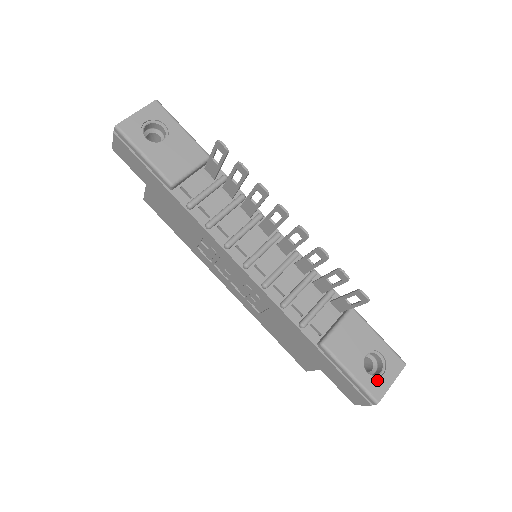
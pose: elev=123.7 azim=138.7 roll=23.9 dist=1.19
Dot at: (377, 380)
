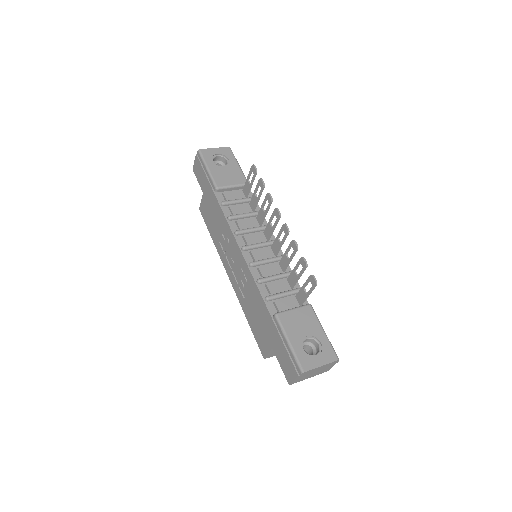
Dot at: (309, 357)
